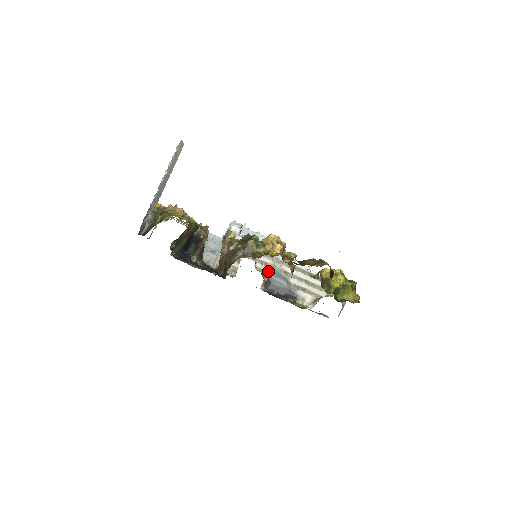
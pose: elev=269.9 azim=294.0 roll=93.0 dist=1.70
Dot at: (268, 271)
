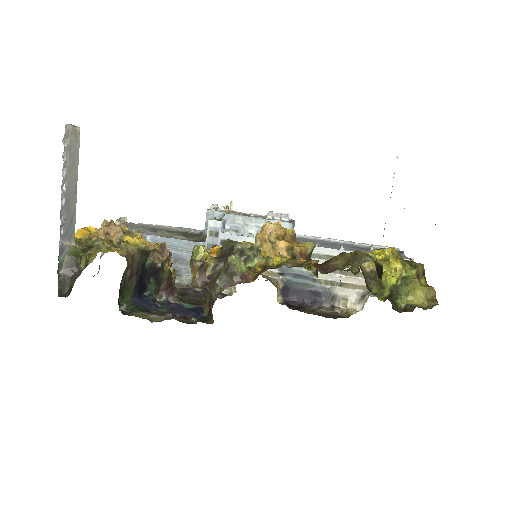
Dot at: (281, 272)
